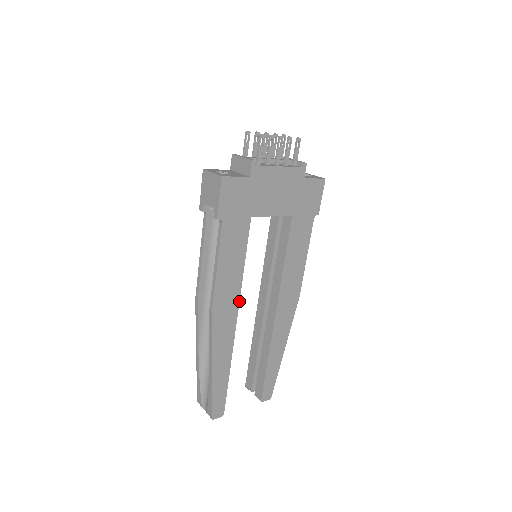
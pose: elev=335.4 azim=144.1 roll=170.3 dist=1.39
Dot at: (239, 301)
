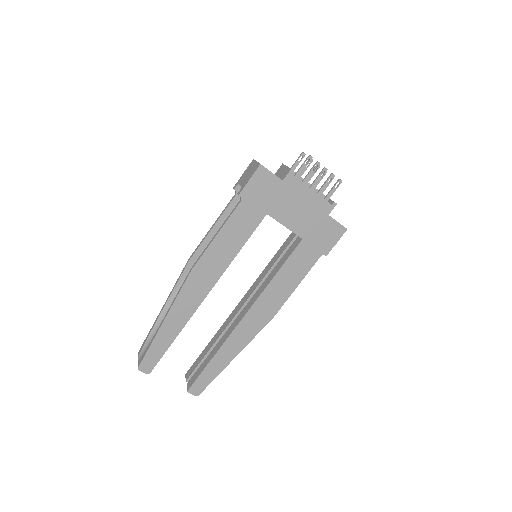
Dot at: (219, 278)
